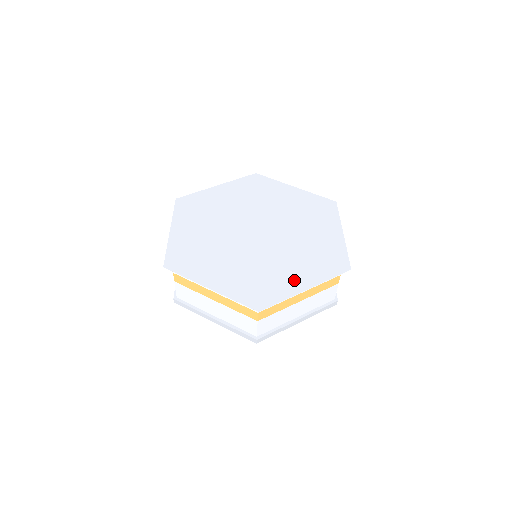
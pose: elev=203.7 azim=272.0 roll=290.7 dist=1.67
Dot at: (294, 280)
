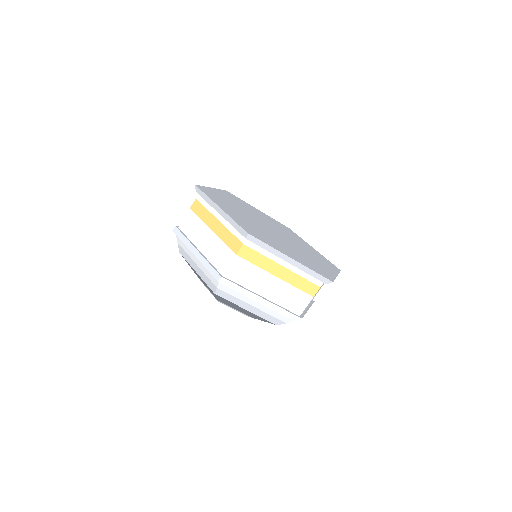
Dot at: (326, 268)
